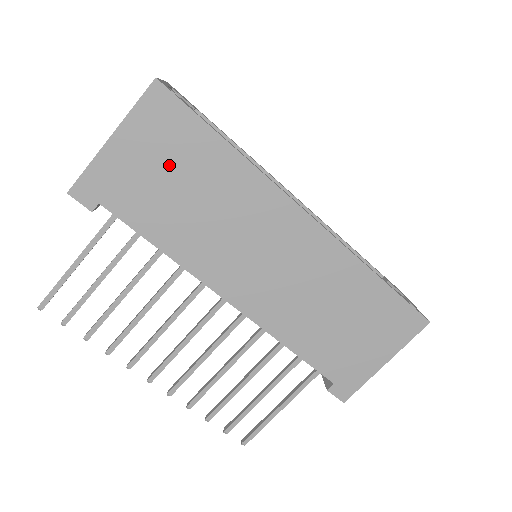
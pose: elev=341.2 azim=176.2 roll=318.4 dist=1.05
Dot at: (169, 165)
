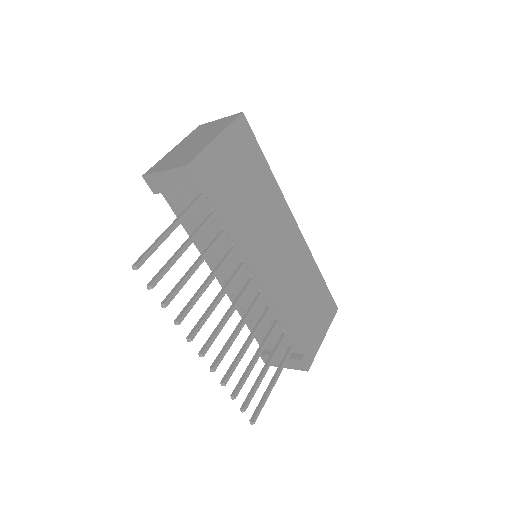
Dot at: (243, 168)
